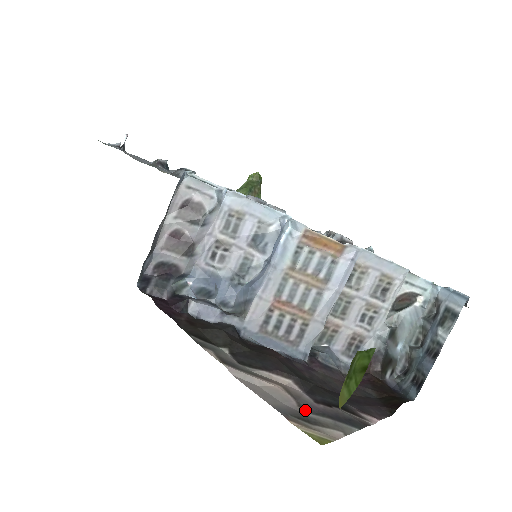
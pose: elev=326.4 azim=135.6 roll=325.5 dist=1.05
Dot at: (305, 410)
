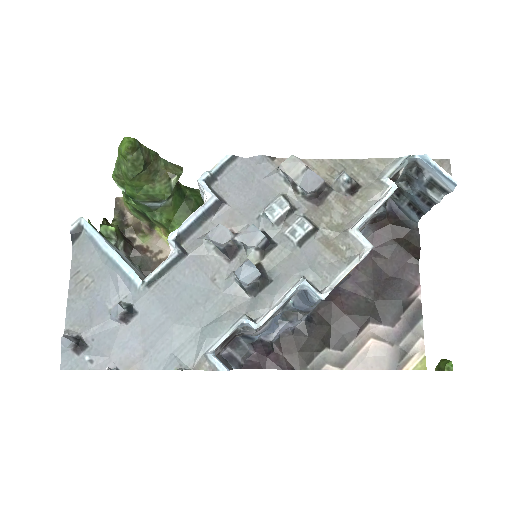
Dot at: (397, 344)
